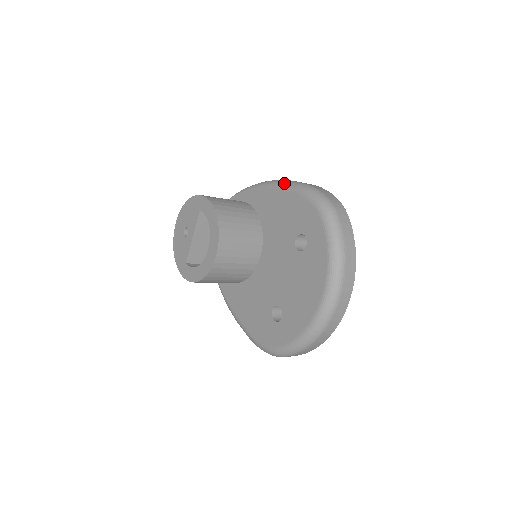
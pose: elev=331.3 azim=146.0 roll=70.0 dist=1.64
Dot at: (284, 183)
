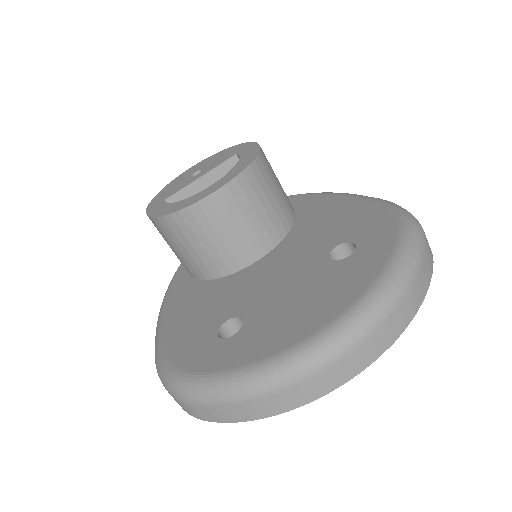
Dot at: occluded
